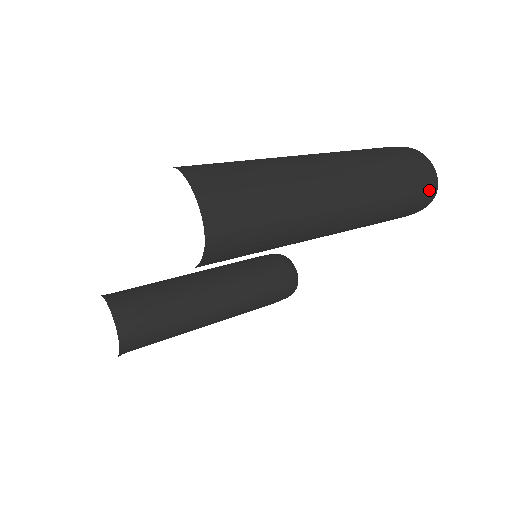
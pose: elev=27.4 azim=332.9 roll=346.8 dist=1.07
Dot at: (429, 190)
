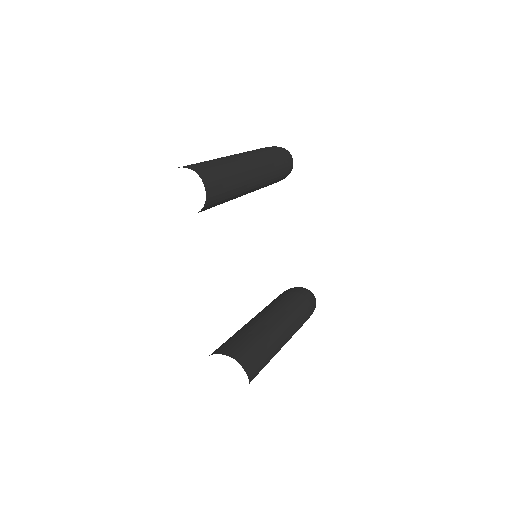
Dot at: (282, 149)
